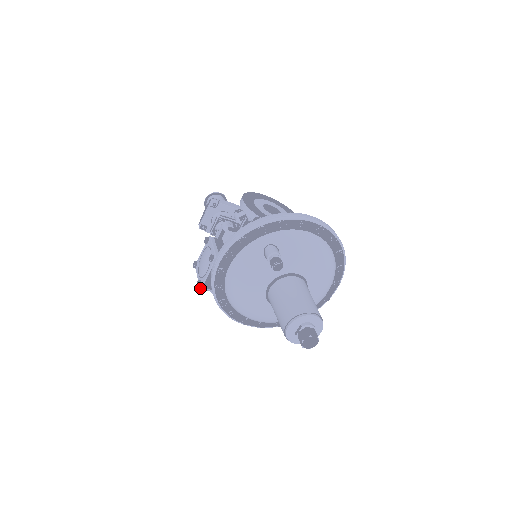
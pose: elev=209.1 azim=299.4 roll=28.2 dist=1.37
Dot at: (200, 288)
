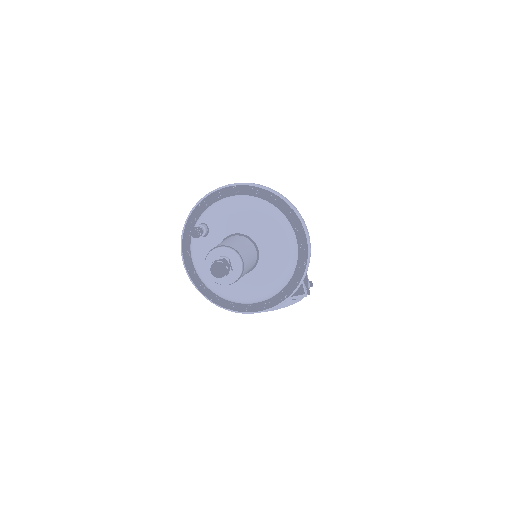
Dot at: occluded
